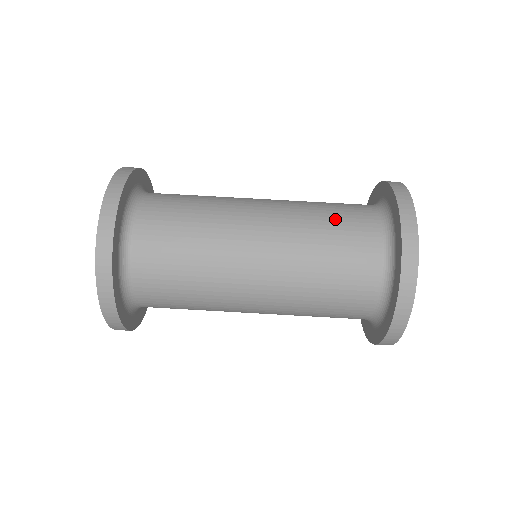
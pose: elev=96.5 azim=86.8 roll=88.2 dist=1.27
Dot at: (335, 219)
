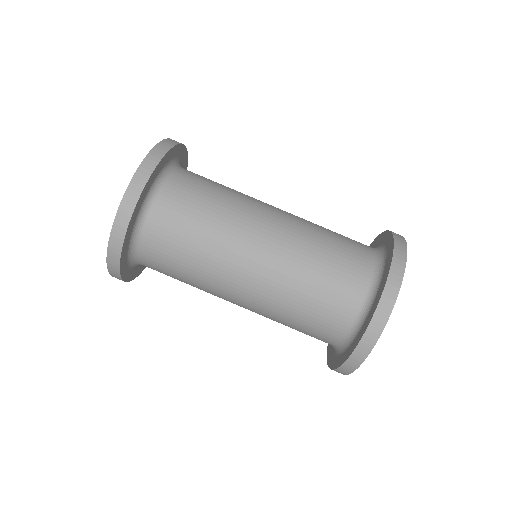
Dot at: (337, 242)
